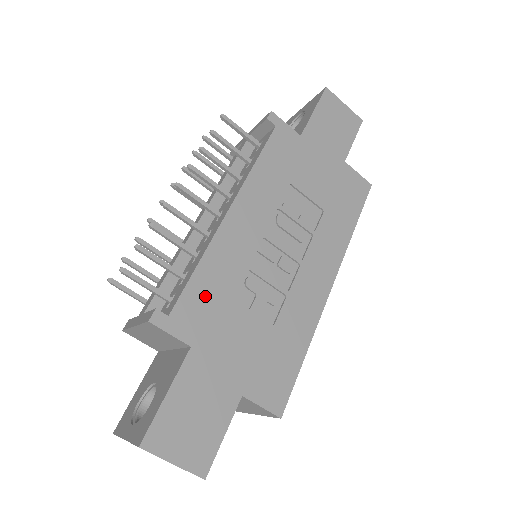
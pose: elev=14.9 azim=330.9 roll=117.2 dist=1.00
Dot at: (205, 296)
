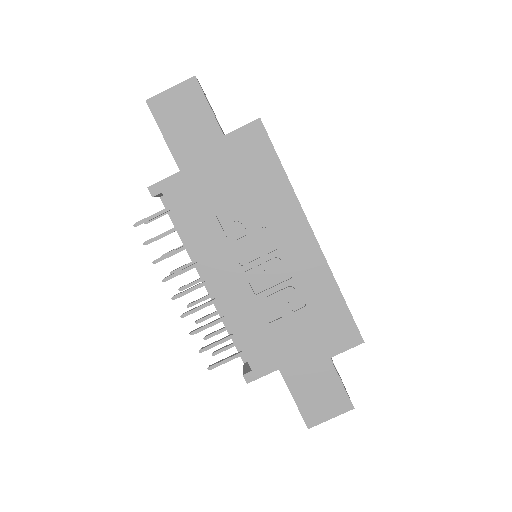
Dot at: (255, 341)
